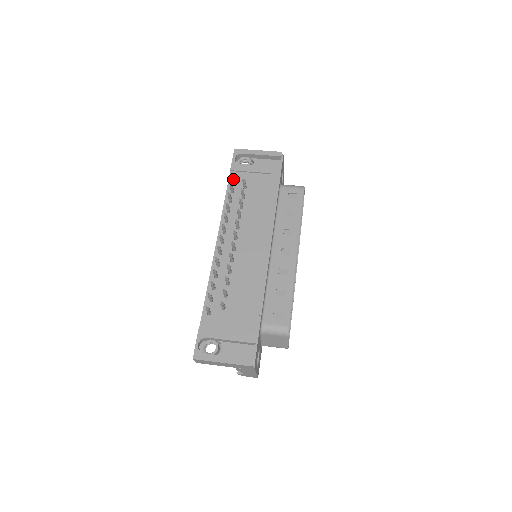
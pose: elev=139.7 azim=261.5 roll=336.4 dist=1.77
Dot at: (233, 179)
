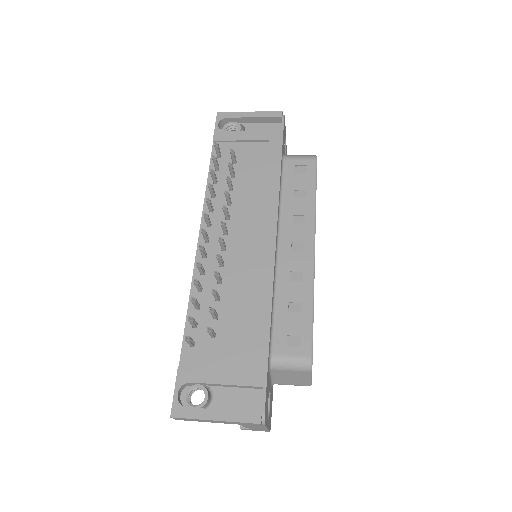
Dot at: (217, 151)
